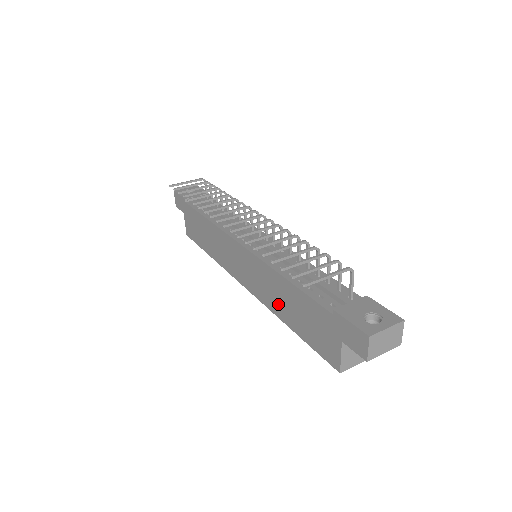
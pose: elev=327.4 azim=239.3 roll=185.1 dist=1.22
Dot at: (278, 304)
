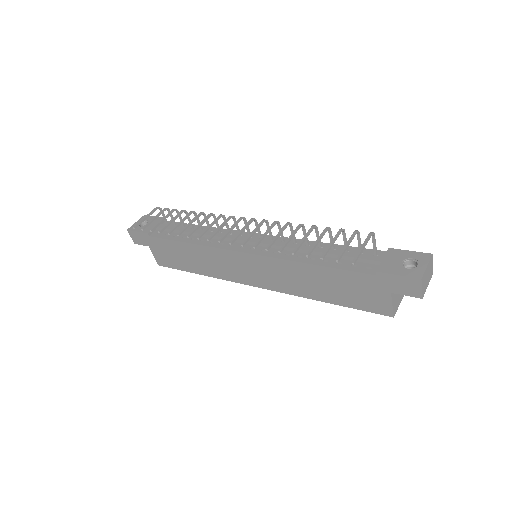
Dot at: (306, 288)
